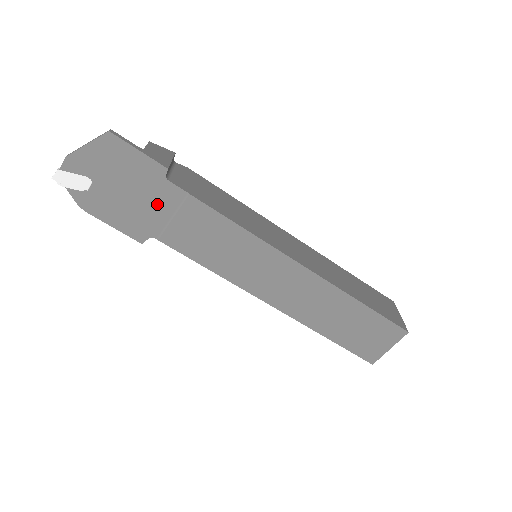
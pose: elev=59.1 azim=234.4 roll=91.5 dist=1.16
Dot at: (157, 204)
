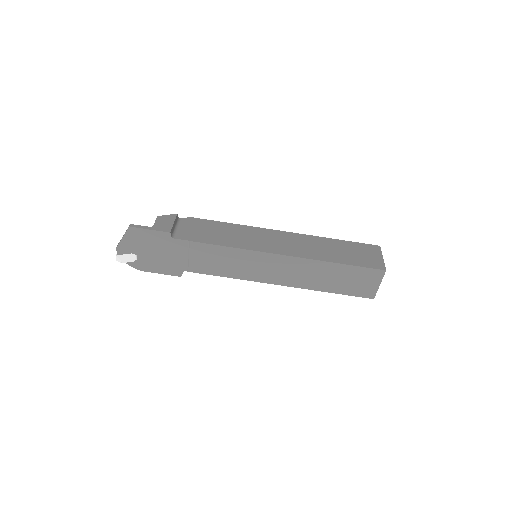
Dot at: (176, 253)
